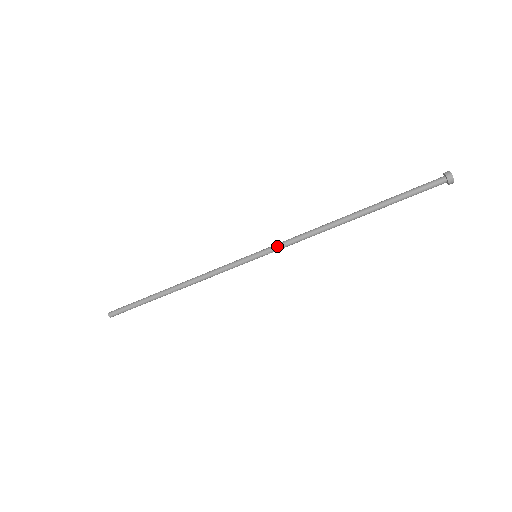
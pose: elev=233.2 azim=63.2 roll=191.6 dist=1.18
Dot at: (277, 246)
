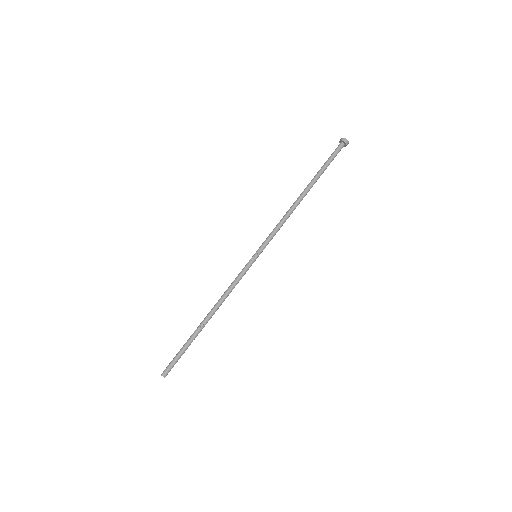
Dot at: (268, 240)
